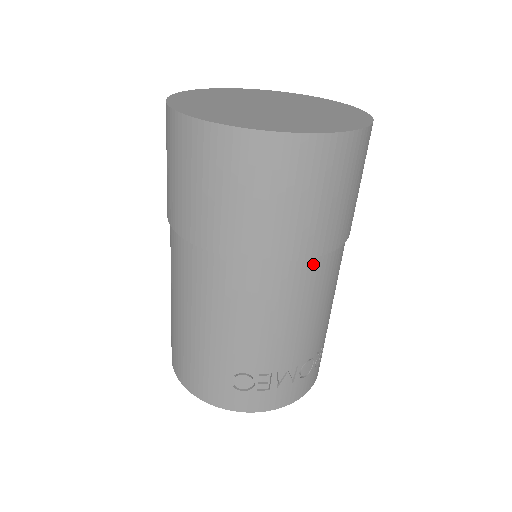
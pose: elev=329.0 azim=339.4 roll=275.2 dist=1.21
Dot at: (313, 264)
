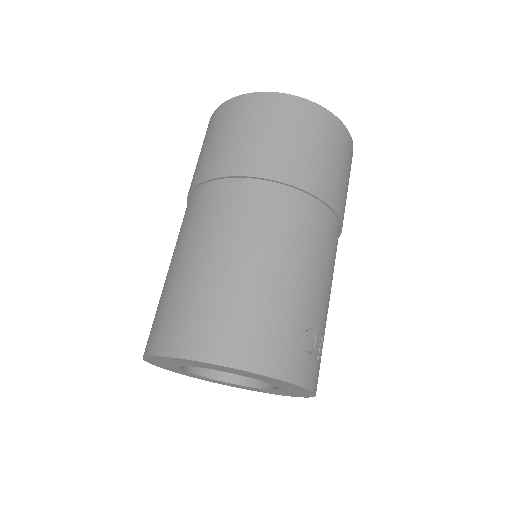
Dot at: occluded
